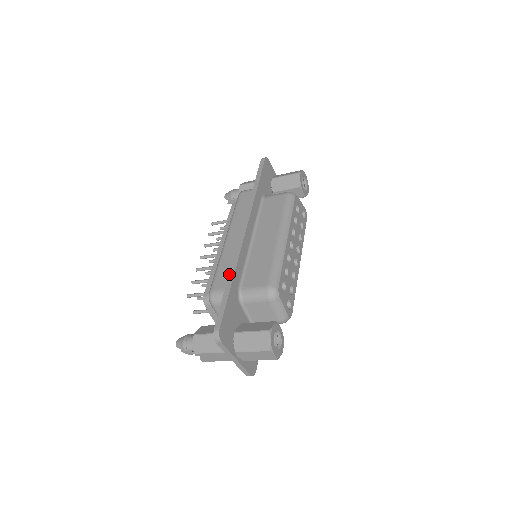
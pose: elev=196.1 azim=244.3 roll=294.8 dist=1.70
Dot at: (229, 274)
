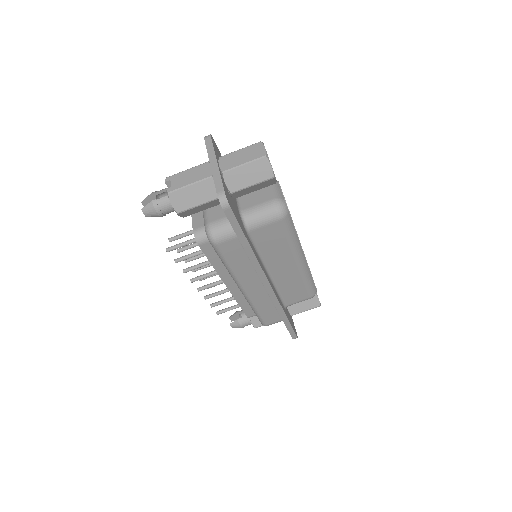
Dot at: occluded
